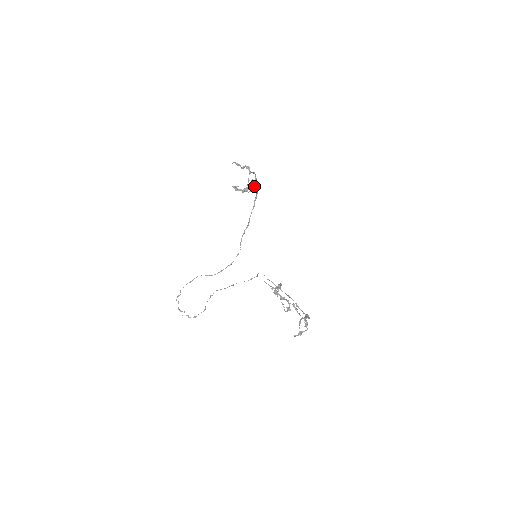
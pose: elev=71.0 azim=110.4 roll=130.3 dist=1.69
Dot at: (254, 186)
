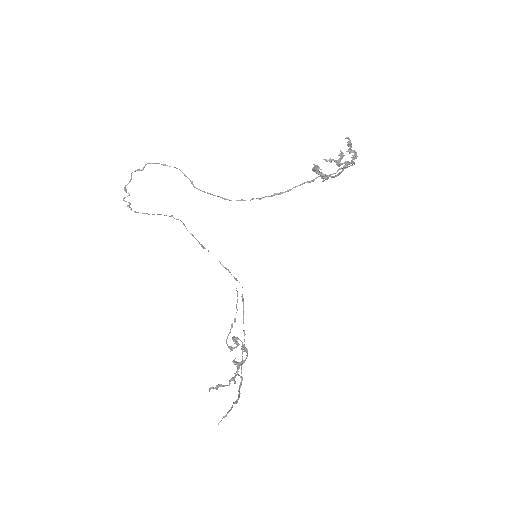
Dot at: (337, 163)
